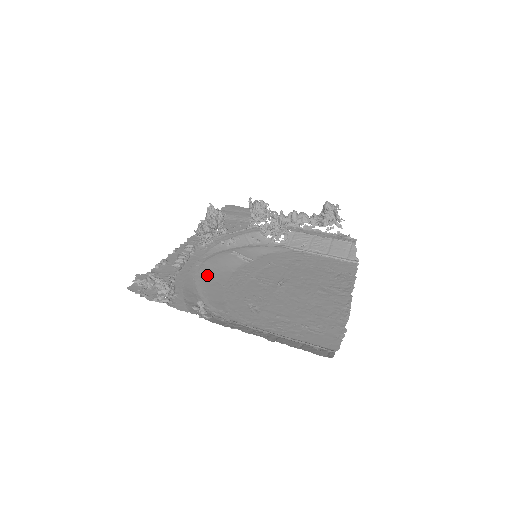
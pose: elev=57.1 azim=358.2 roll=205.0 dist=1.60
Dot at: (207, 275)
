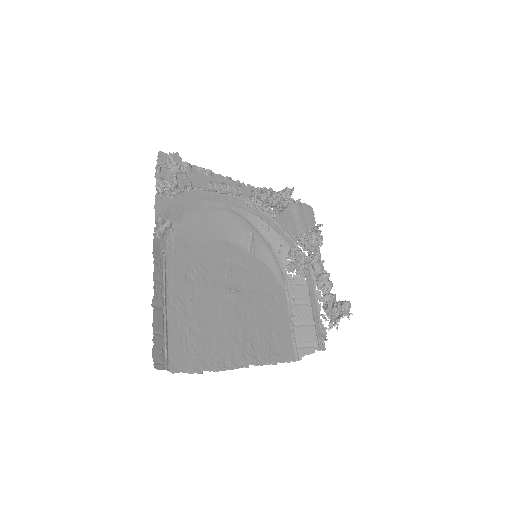
Dot at: (212, 218)
